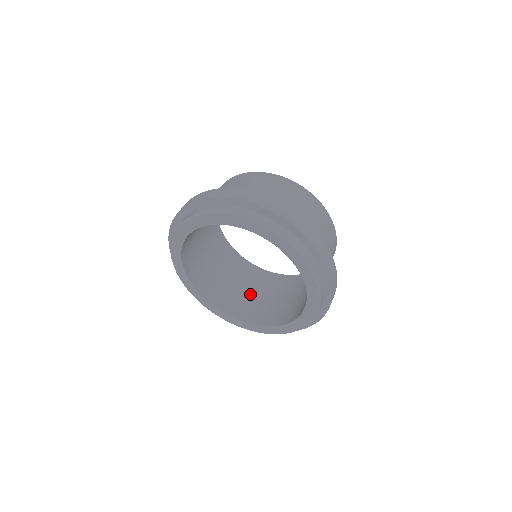
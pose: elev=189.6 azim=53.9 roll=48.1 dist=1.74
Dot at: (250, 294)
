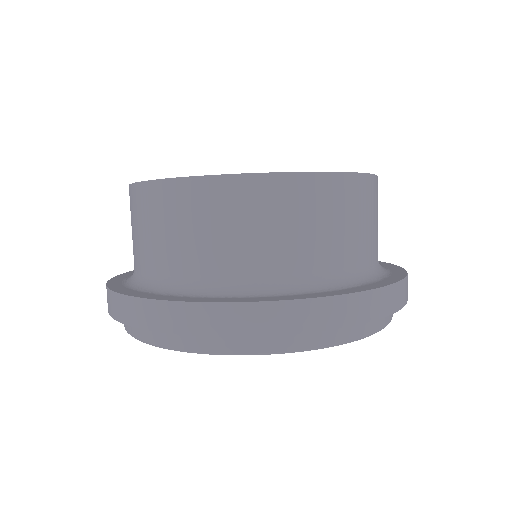
Dot at: occluded
